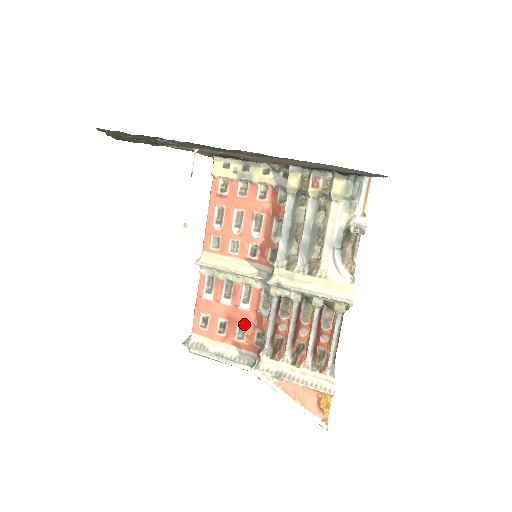
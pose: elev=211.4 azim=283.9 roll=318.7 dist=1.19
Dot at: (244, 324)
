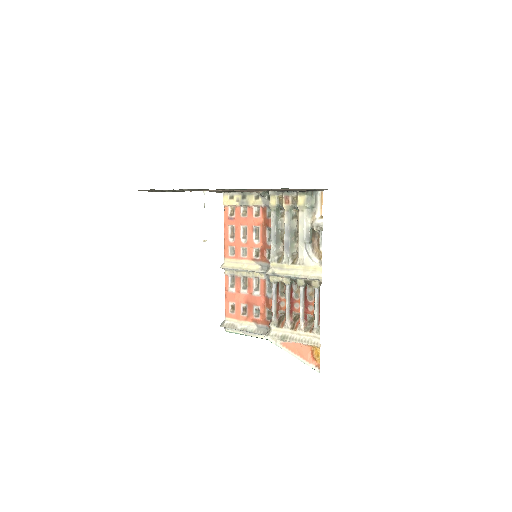
Dot at: (258, 306)
